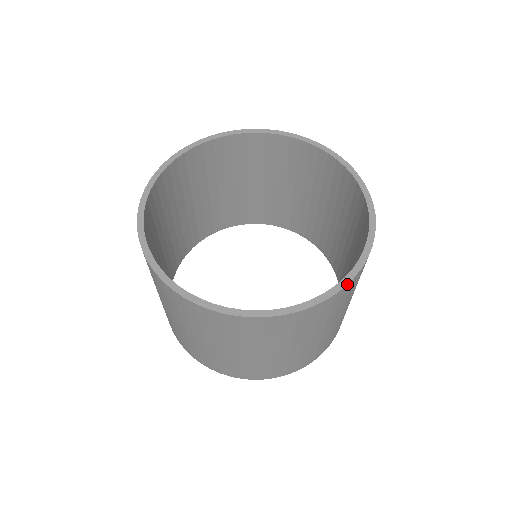
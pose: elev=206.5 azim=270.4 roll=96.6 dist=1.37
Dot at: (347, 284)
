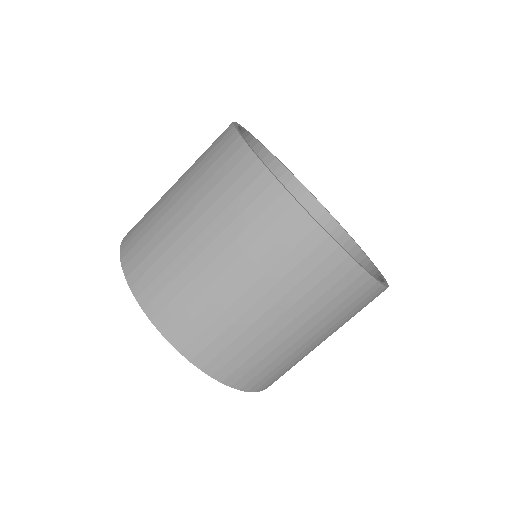
Dot at: occluded
